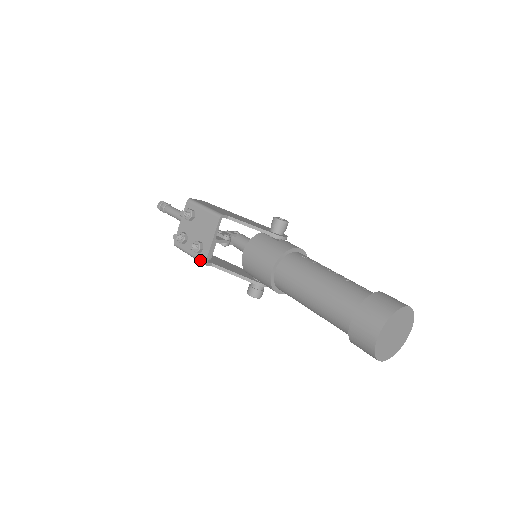
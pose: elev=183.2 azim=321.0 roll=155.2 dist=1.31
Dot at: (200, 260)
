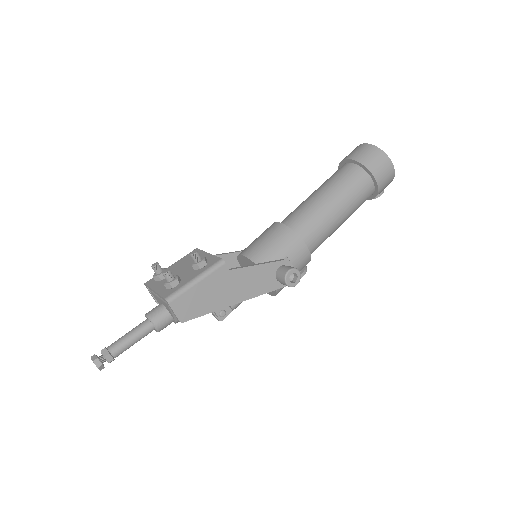
Dot at: (214, 264)
